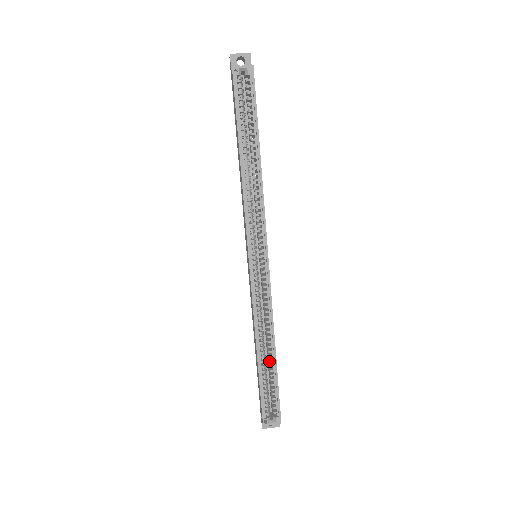
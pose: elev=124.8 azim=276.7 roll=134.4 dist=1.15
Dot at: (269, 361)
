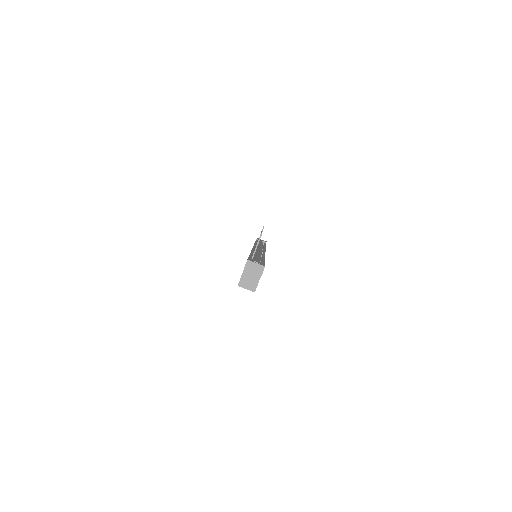
Dot at: occluded
